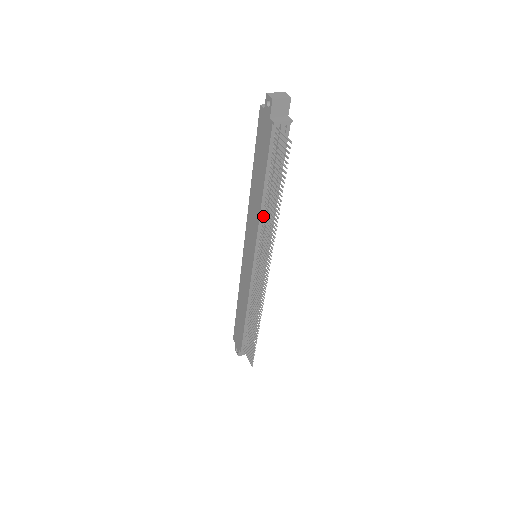
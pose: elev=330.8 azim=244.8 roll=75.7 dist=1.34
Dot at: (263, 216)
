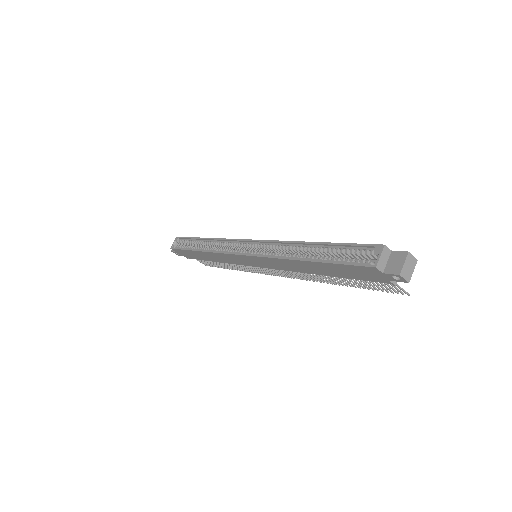
Dot at: occluded
